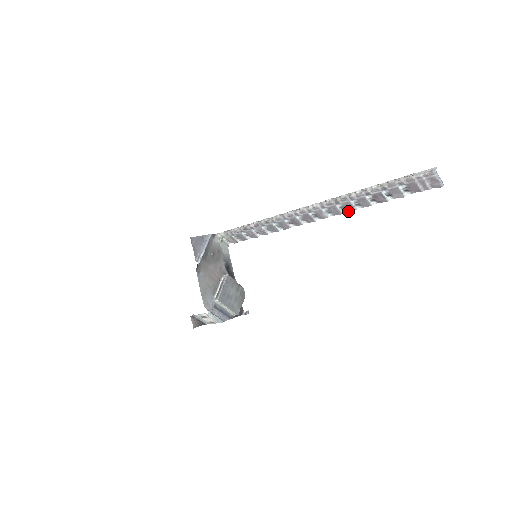
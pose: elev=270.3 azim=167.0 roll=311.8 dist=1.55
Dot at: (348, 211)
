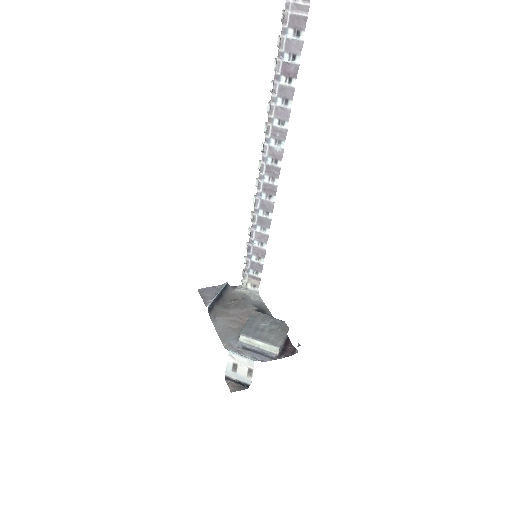
Dot at: (288, 120)
